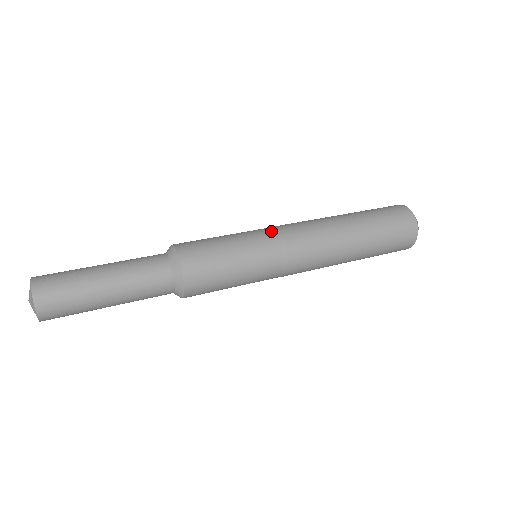
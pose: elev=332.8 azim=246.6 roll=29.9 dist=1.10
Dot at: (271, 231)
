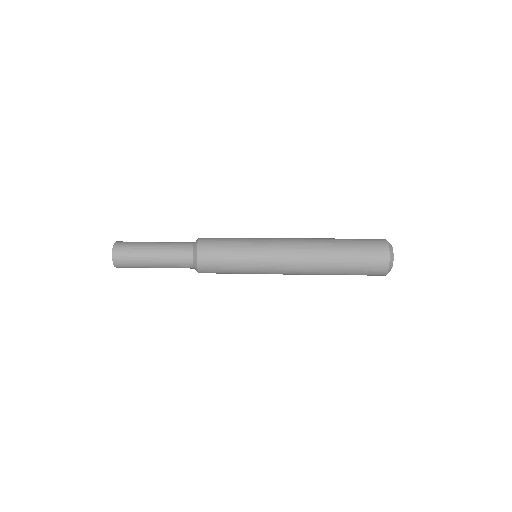
Dot at: occluded
